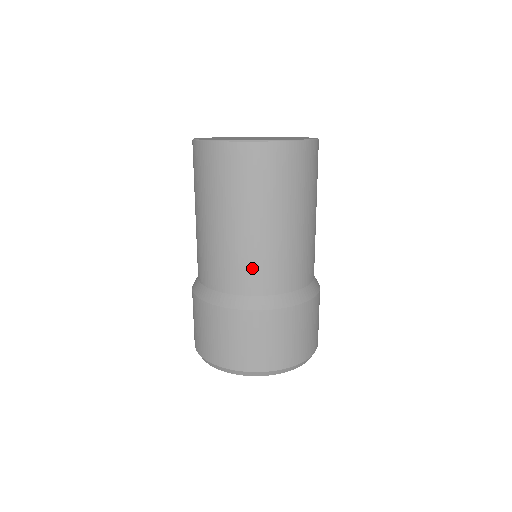
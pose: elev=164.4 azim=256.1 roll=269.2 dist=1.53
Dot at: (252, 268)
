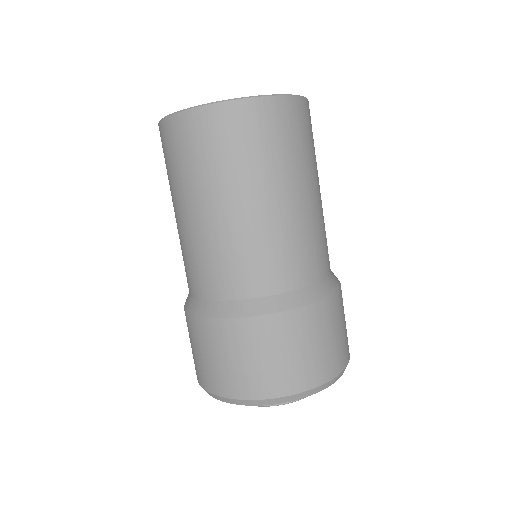
Dot at: (257, 261)
